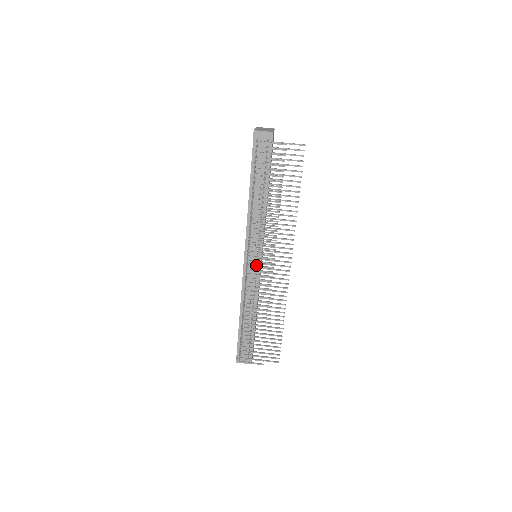
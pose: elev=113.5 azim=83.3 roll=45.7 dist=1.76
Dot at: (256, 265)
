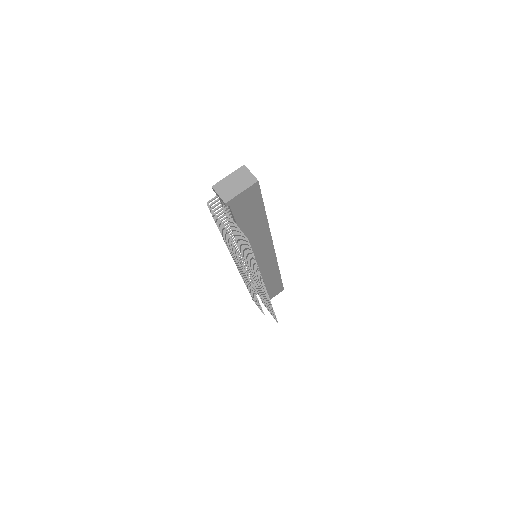
Dot at: (240, 270)
